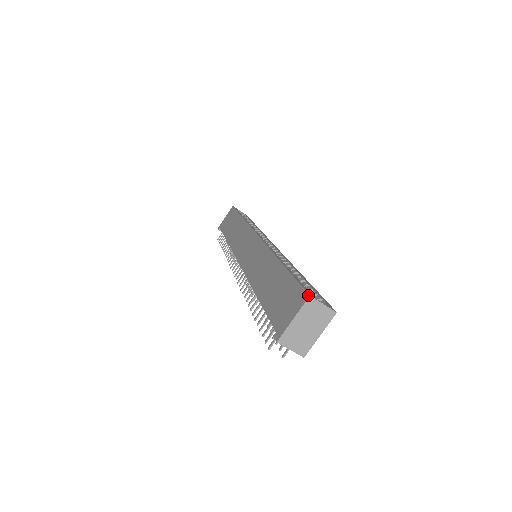
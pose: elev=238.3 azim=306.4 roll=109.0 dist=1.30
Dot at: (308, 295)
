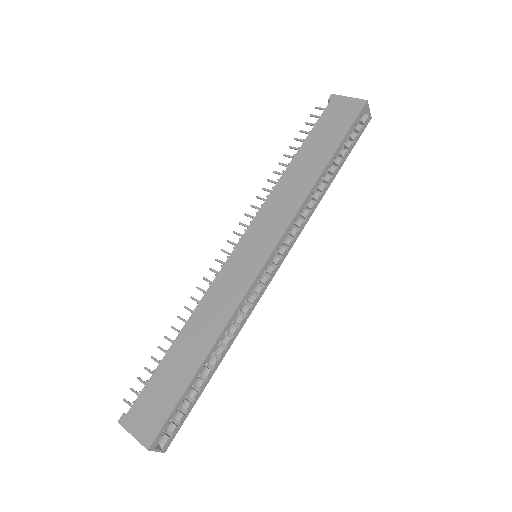
Dot at: (149, 448)
